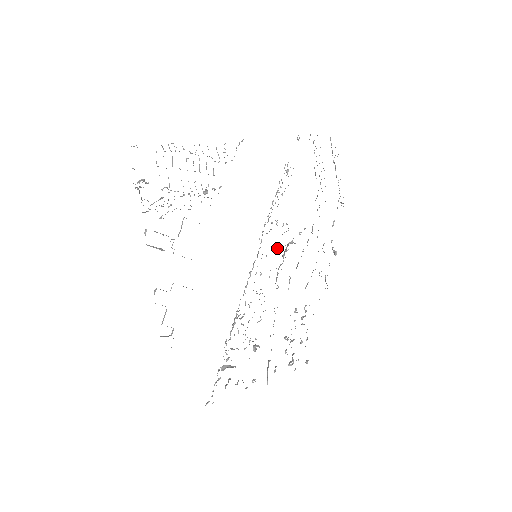
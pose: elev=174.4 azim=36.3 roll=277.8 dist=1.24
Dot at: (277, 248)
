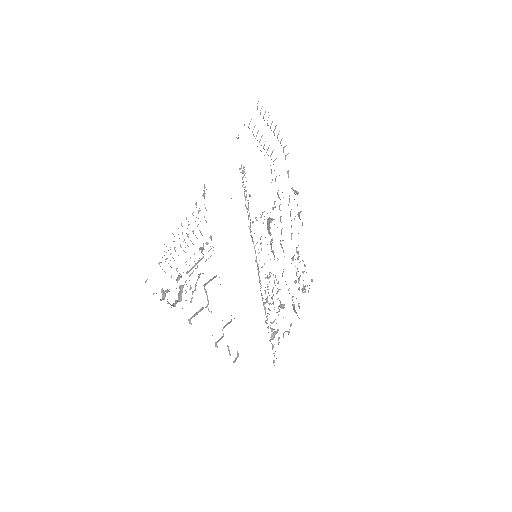
Dot at: occluded
